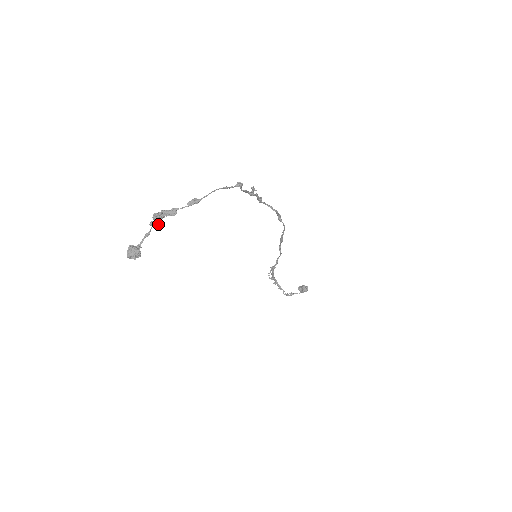
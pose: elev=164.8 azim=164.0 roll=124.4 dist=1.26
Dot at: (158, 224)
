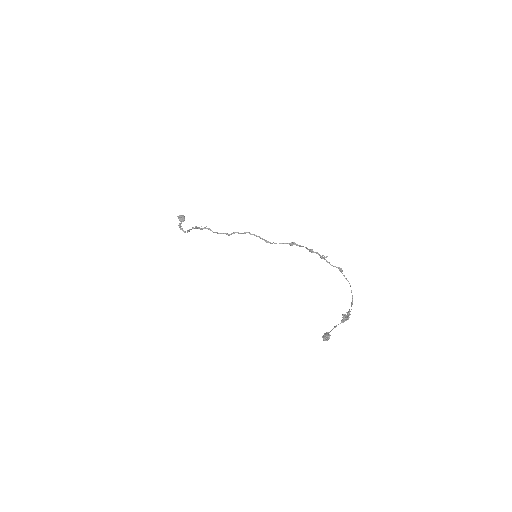
Dot at: occluded
